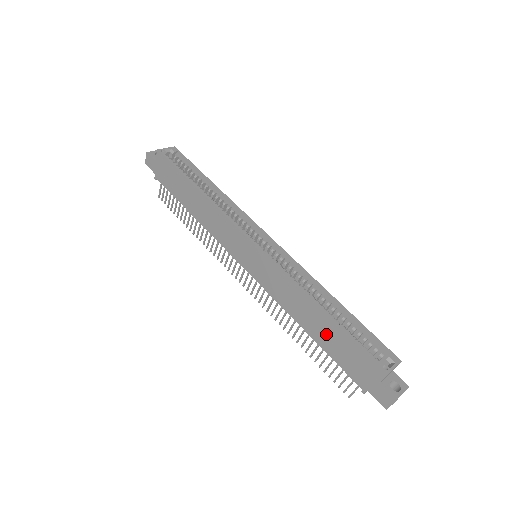
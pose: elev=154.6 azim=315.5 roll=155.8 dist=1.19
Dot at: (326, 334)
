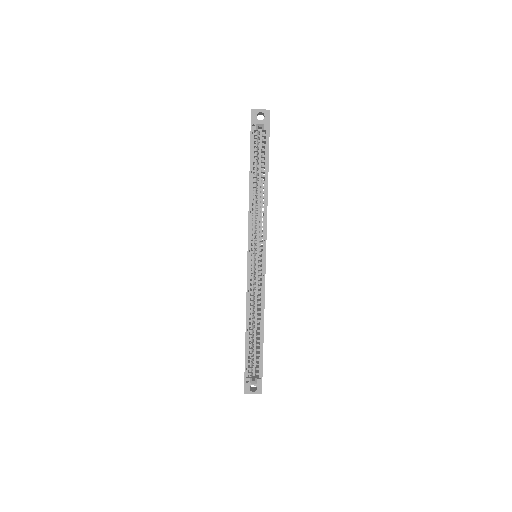
Dot at: occluded
